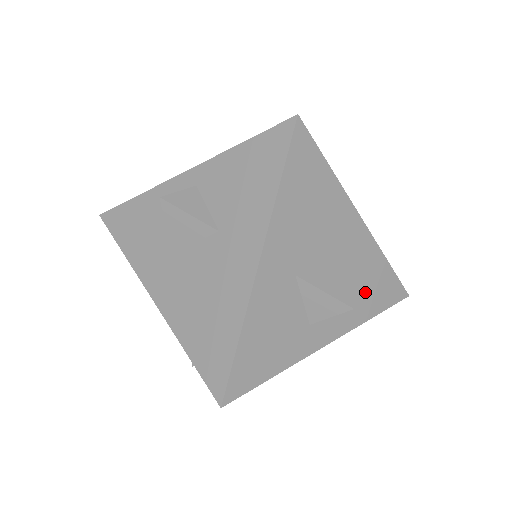
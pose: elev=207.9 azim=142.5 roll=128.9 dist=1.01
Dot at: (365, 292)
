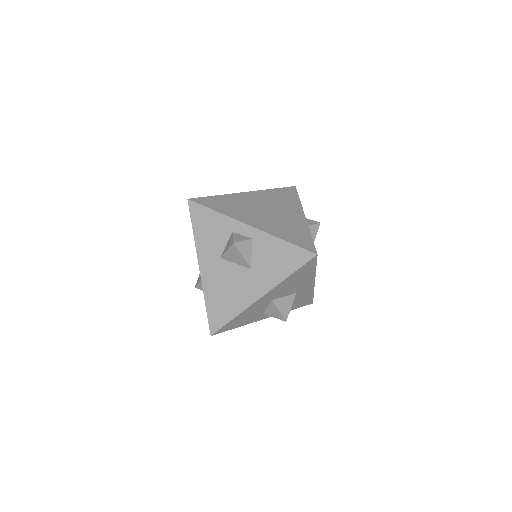
Dot at: (295, 303)
